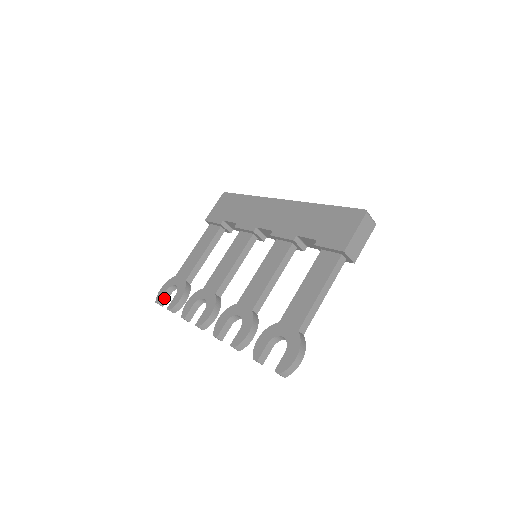
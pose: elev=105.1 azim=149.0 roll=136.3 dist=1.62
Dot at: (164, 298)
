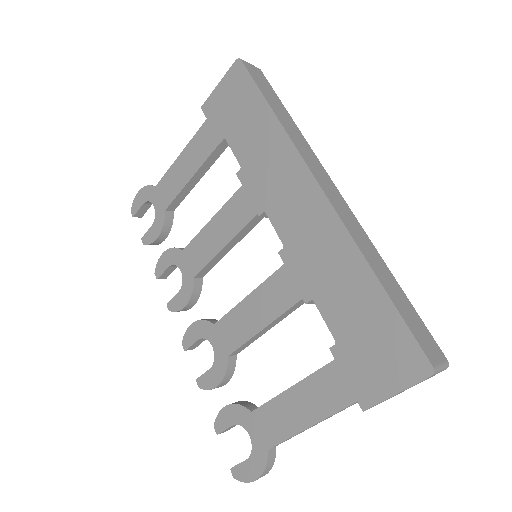
Dot at: (141, 210)
